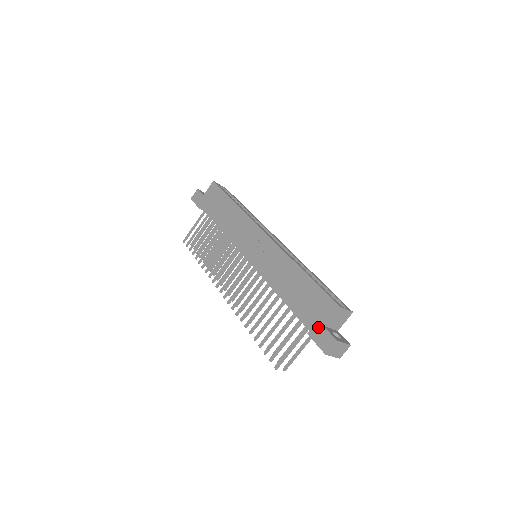
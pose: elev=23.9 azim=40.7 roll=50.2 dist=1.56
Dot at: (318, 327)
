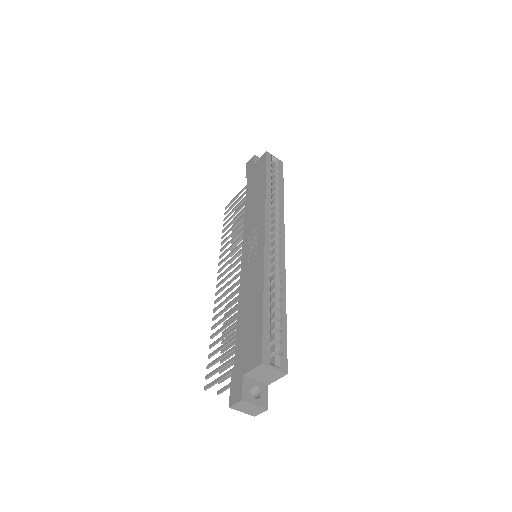
Dot at: (239, 373)
